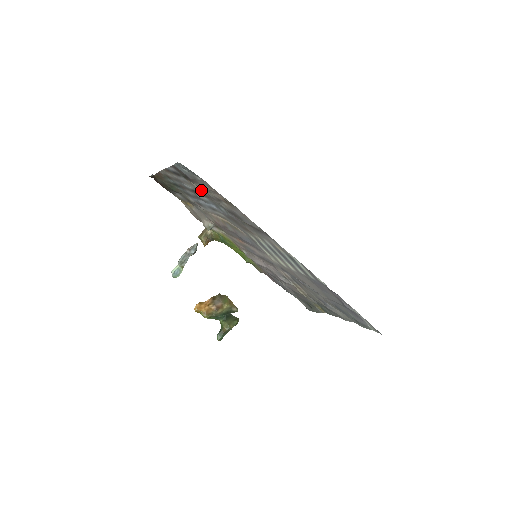
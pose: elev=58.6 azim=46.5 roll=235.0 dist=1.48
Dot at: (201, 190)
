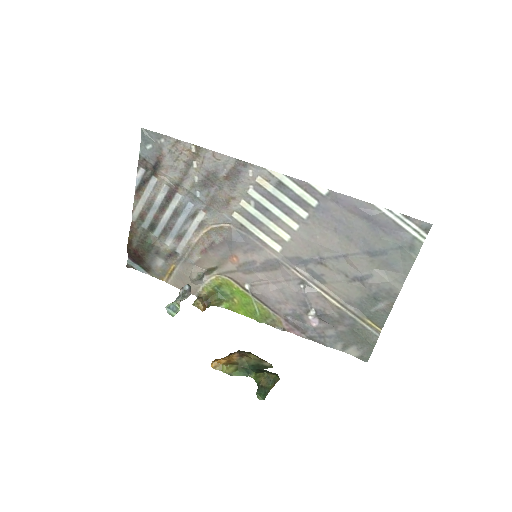
Dot at: (171, 179)
